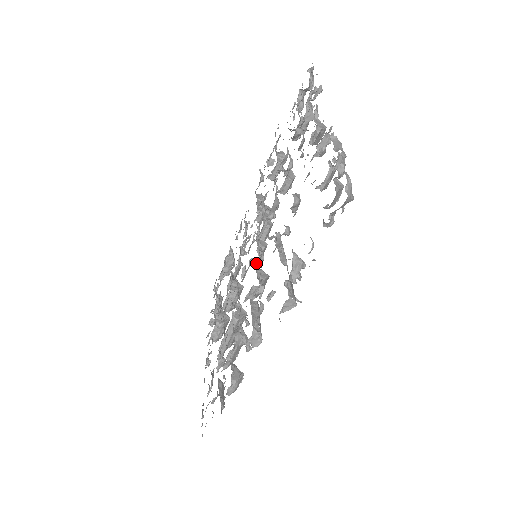
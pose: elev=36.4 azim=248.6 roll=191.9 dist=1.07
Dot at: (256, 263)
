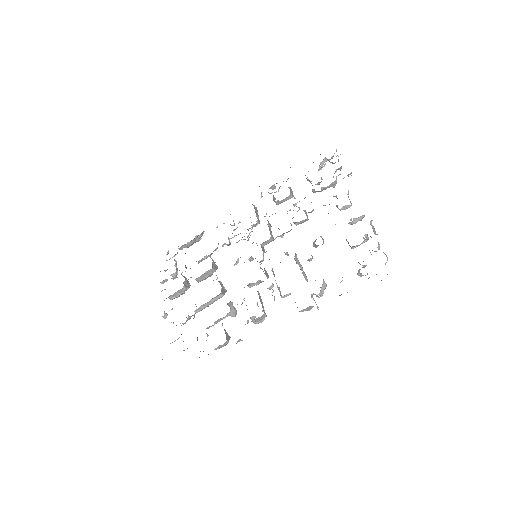
Dot at: (261, 263)
